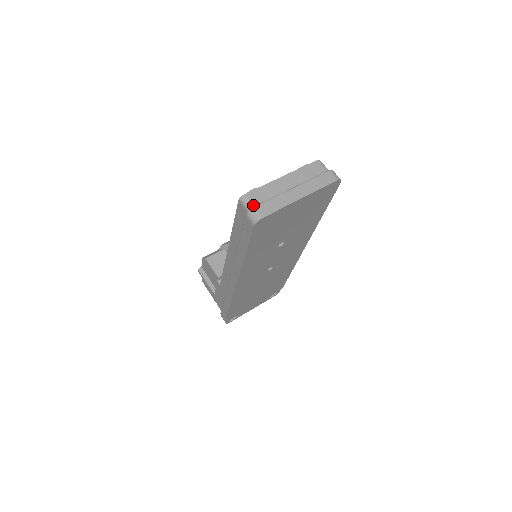
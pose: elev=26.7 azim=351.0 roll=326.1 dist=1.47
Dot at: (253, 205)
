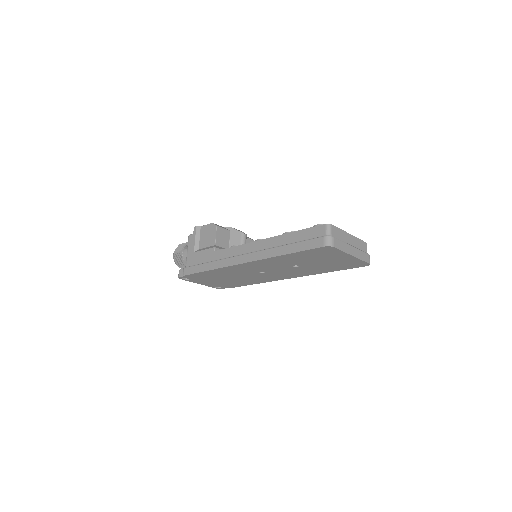
Dot at: (332, 235)
